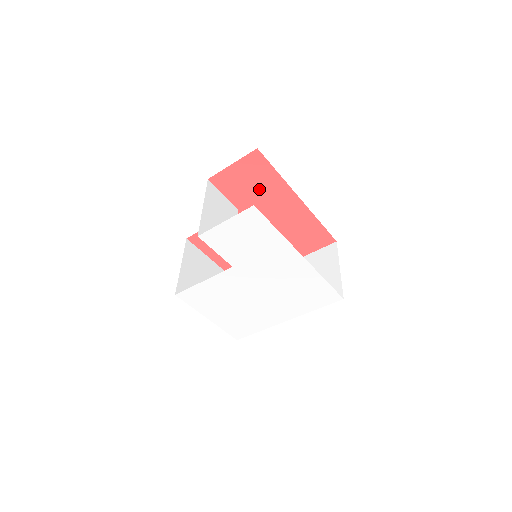
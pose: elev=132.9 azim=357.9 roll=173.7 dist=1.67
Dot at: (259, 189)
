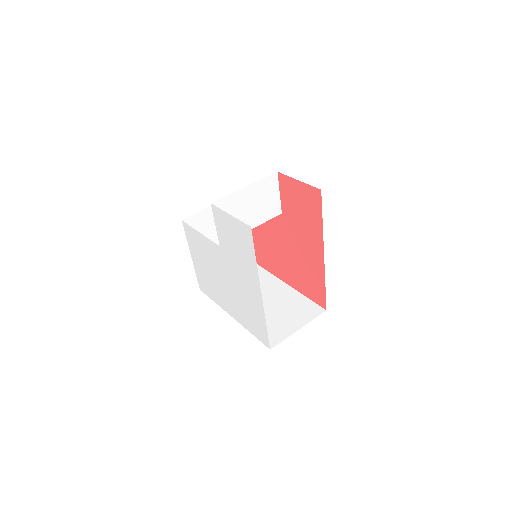
Dot at: (304, 217)
